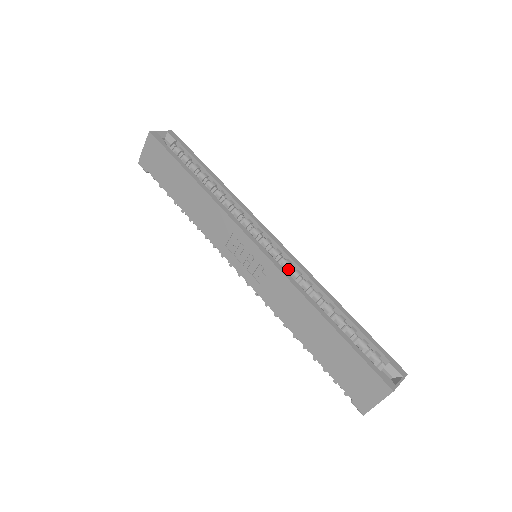
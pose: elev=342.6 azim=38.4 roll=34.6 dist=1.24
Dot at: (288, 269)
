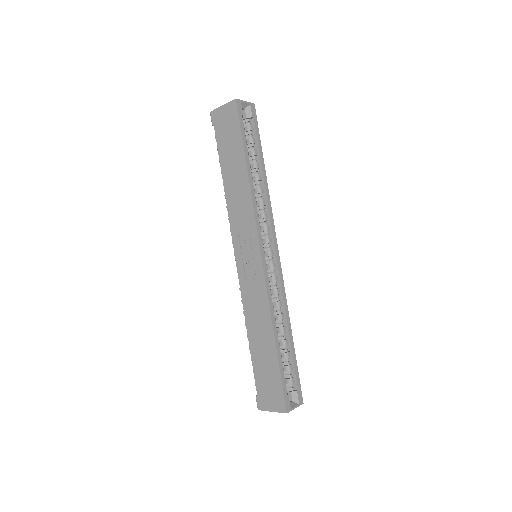
Dot at: (273, 283)
